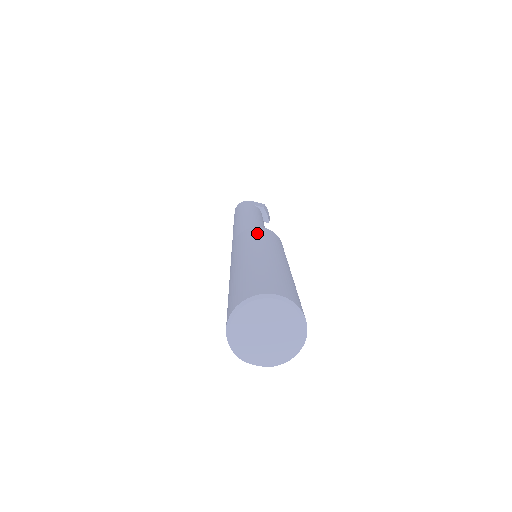
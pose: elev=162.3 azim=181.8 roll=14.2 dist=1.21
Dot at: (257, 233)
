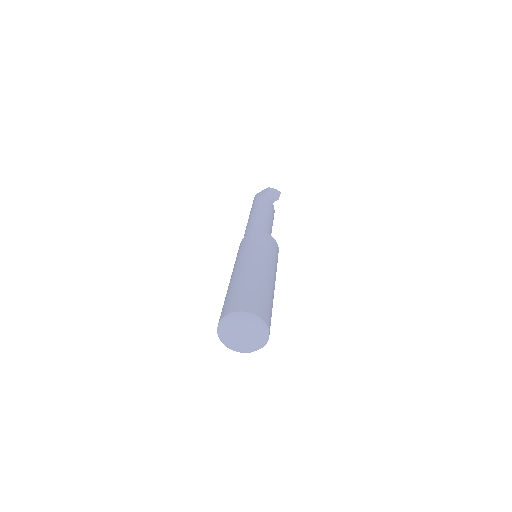
Dot at: (241, 246)
